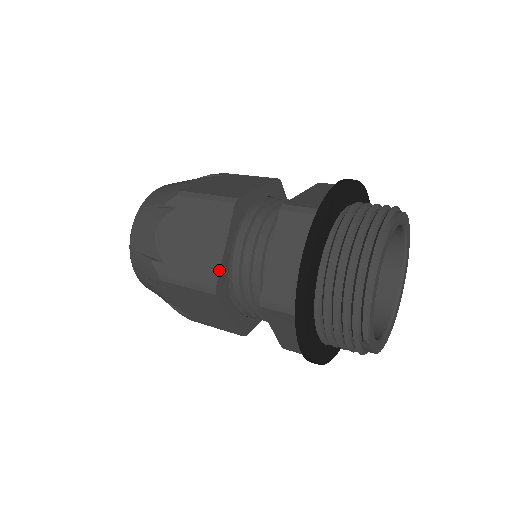
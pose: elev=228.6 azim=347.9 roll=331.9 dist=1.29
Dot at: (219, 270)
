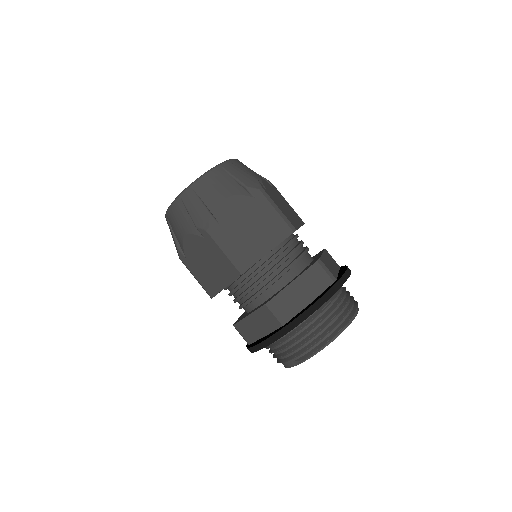
Dot at: (256, 262)
